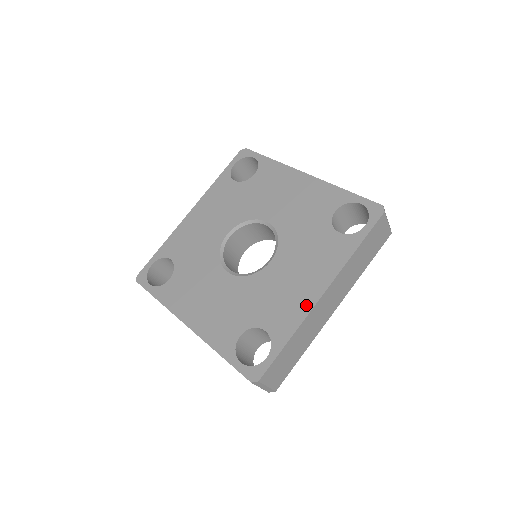
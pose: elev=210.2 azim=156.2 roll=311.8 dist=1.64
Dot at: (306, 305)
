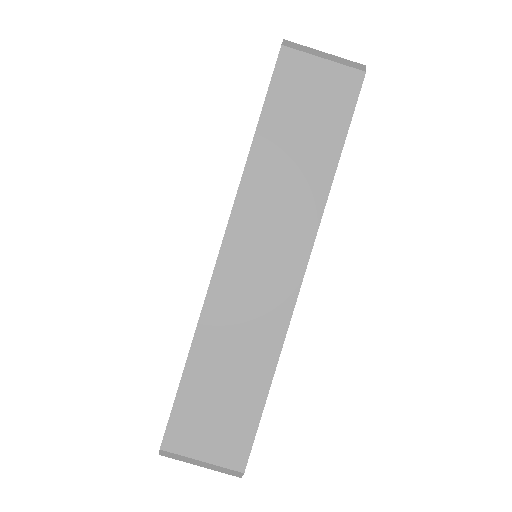
Dot at: occluded
